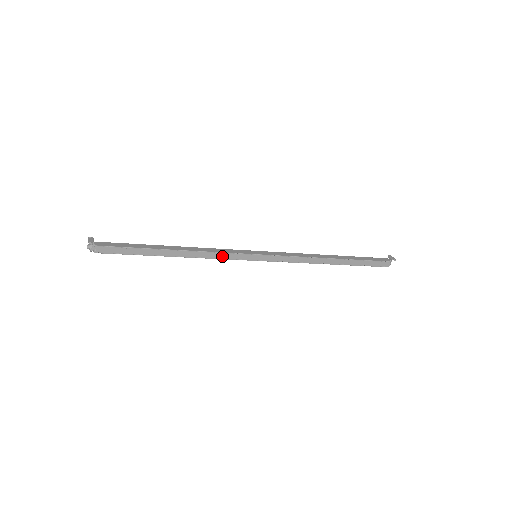
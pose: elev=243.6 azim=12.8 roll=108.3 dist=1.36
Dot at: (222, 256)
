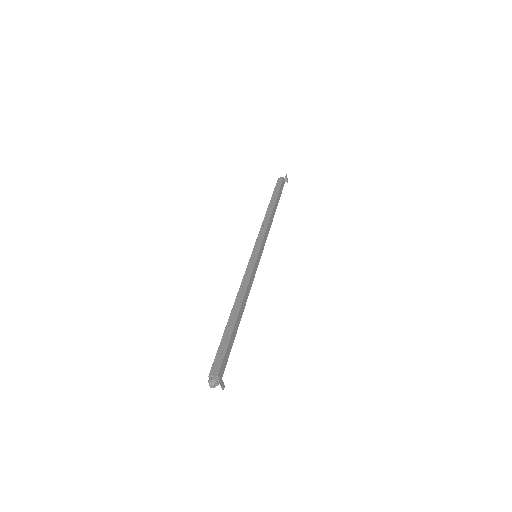
Dot at: occluded
